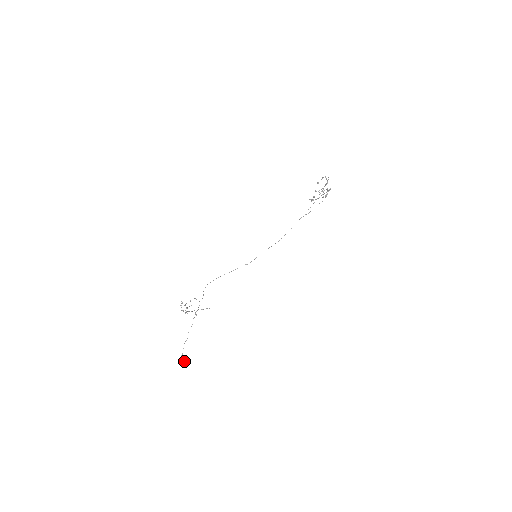
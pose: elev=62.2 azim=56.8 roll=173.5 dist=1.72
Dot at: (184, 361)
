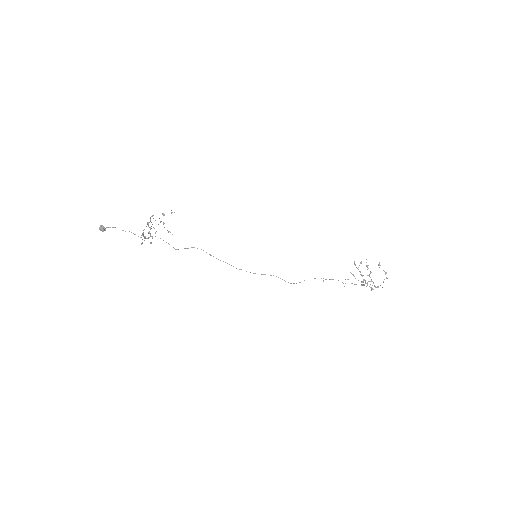
Dot at: (104, 230)
